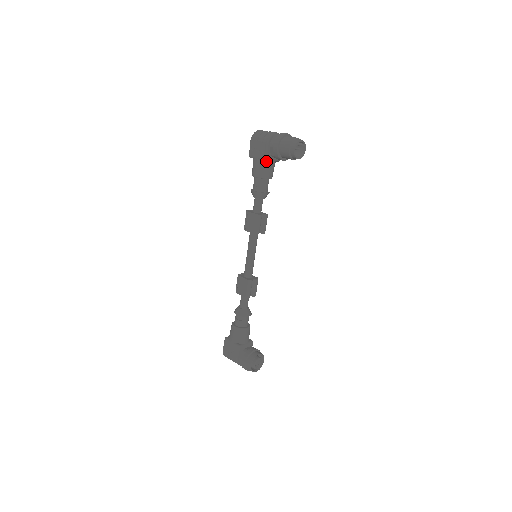
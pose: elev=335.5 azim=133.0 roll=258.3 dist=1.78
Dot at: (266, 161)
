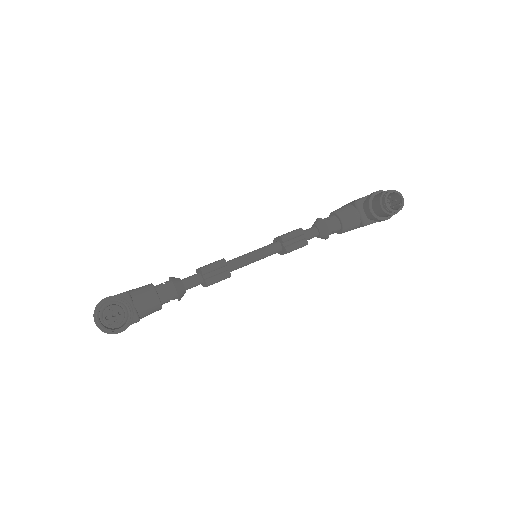
Dot at: (354, 207)
